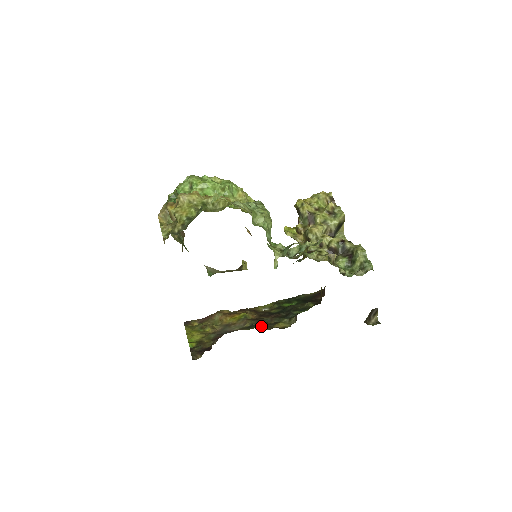
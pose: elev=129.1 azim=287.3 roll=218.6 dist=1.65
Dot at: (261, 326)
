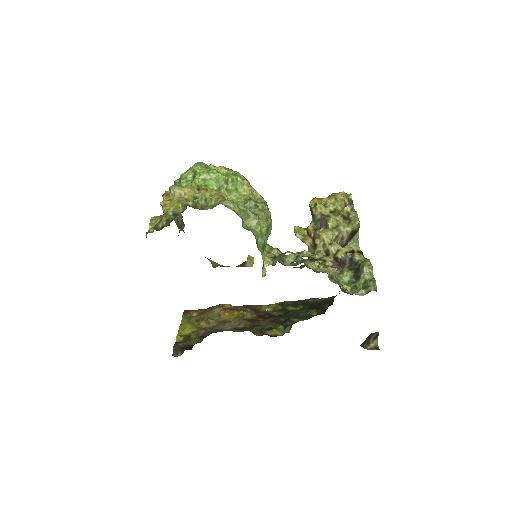
Dot at: (253, 330)
